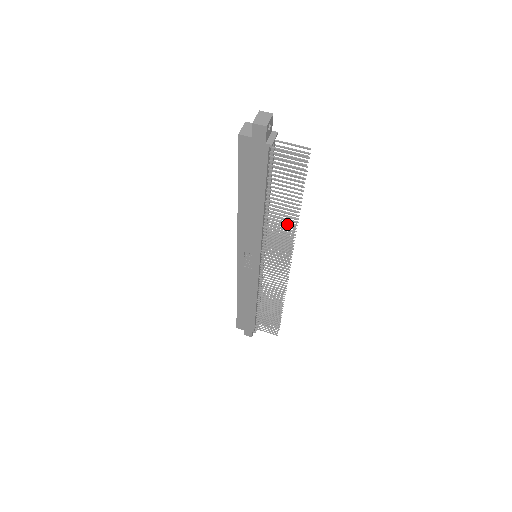
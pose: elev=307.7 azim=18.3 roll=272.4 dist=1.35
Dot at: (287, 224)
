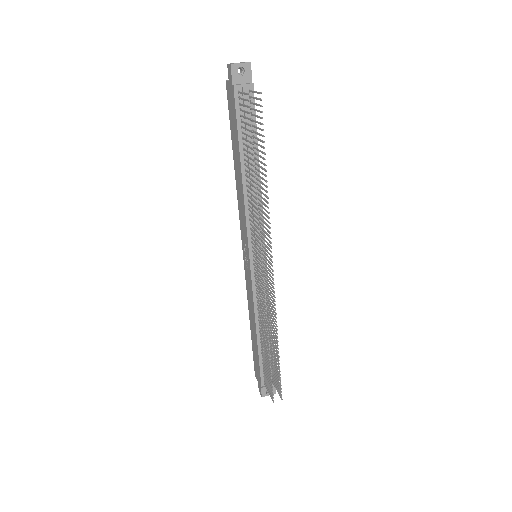
Dot at: (254, 197)
